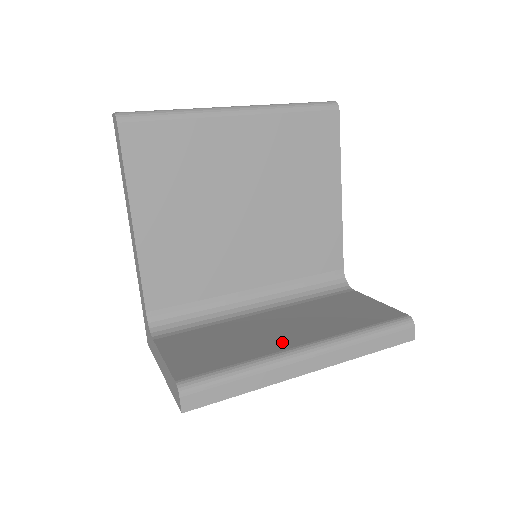
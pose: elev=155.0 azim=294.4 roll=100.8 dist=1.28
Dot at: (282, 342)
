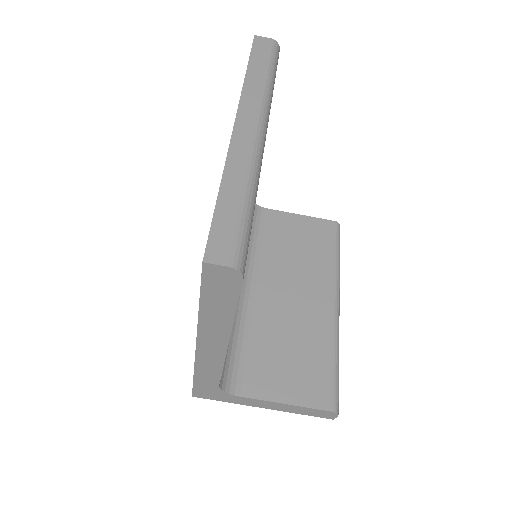
Dot at: (320, 313)
